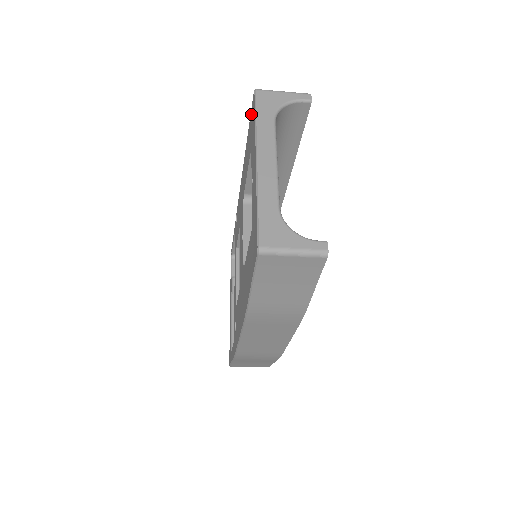
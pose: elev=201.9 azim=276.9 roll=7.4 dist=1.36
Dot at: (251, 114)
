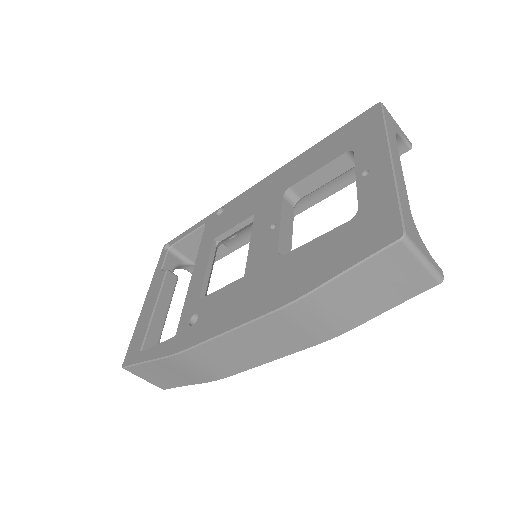
Dot at: (357, 120)
